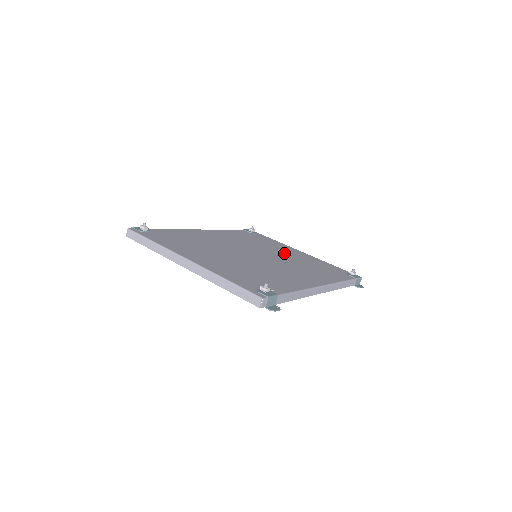
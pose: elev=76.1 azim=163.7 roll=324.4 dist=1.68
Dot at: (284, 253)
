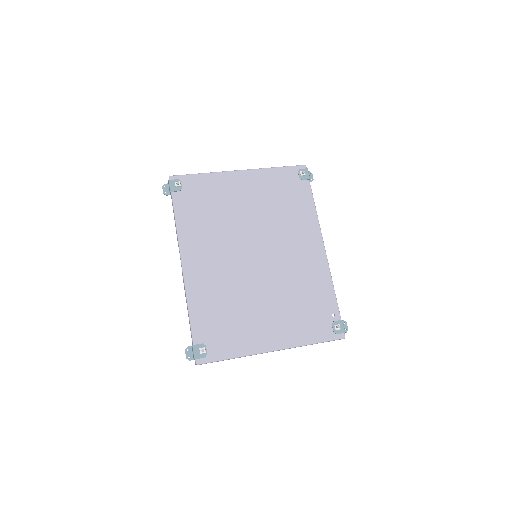
Dot at: (247, 207)
